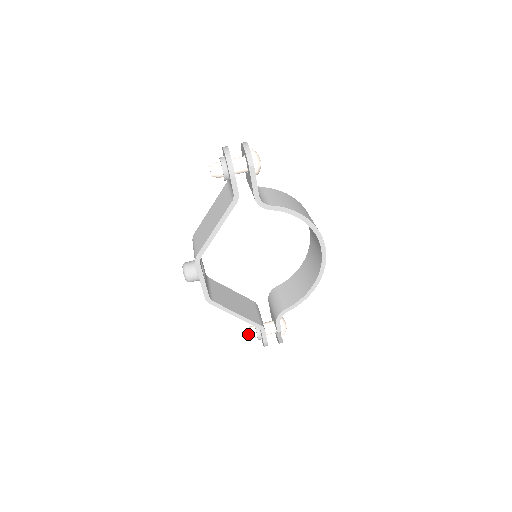
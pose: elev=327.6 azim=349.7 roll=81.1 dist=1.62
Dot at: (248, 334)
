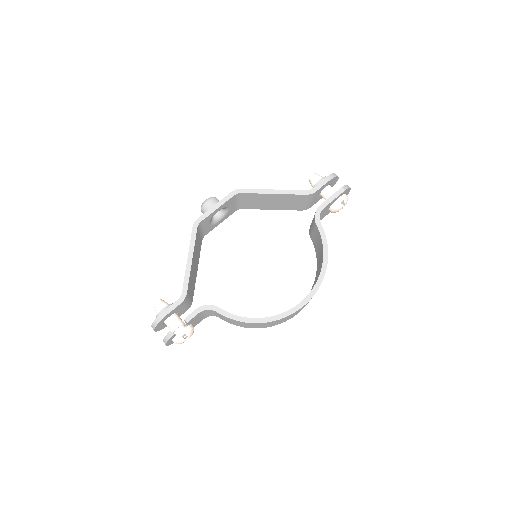
Dot at: (160, 301)
